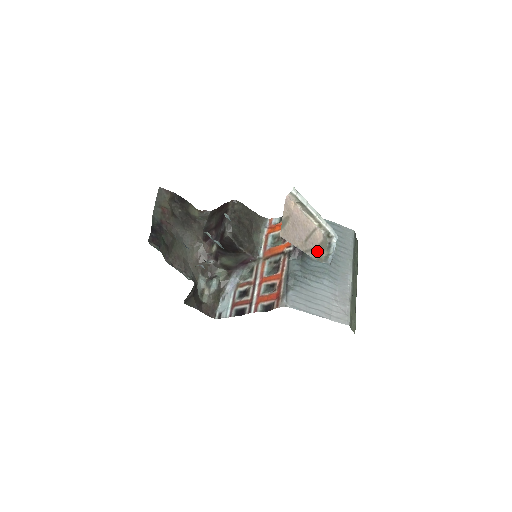
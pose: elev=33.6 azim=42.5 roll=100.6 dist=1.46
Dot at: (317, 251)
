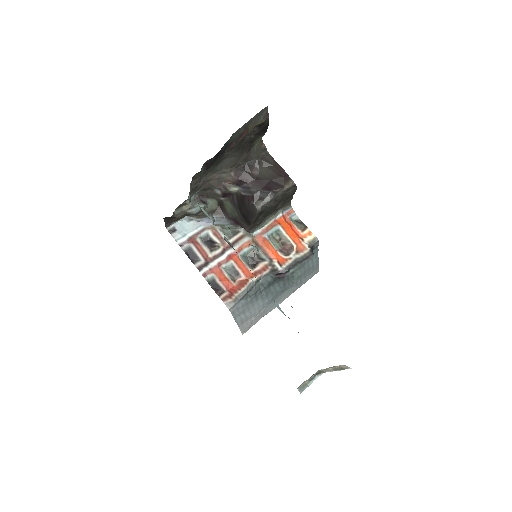
Dot at: occluded
